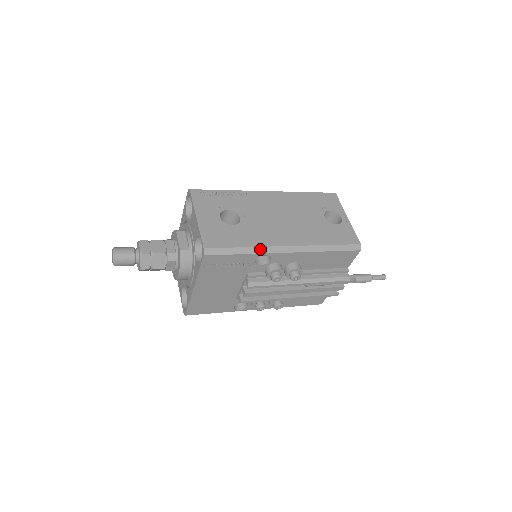
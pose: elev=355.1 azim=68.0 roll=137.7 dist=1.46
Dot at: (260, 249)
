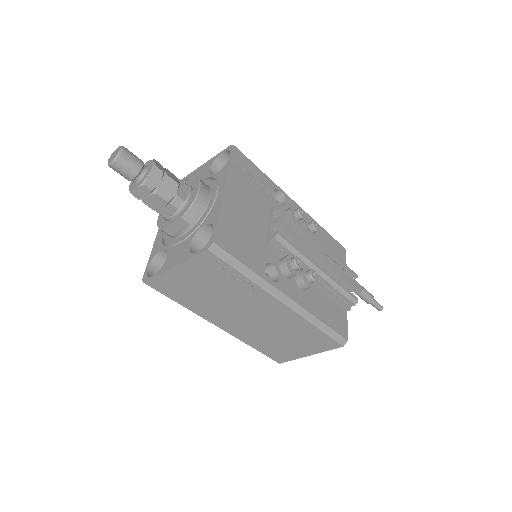
Dot at: (274, 184)
